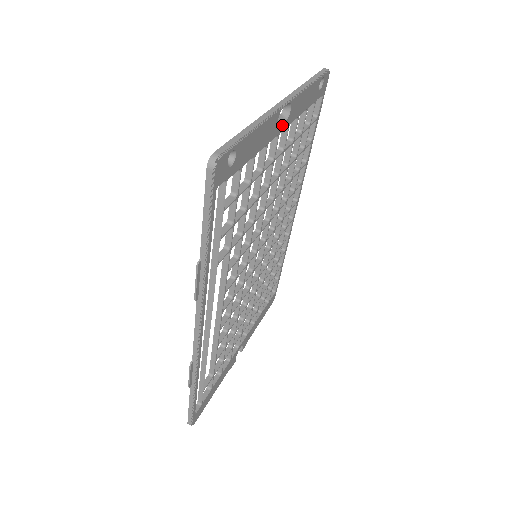
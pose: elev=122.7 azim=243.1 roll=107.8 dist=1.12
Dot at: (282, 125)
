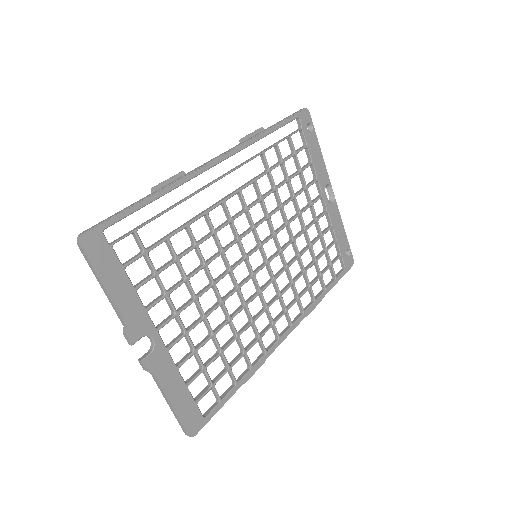
Dot at: (326, 197)
